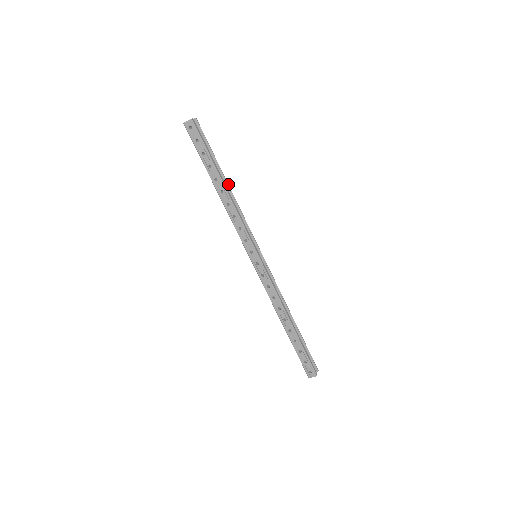
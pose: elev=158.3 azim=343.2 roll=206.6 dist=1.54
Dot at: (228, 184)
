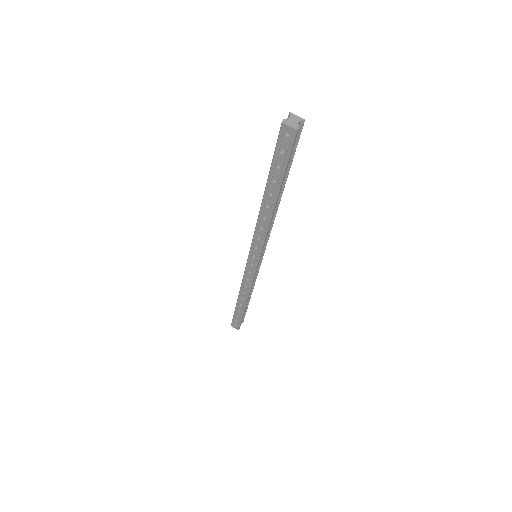
Dot at: occluded
